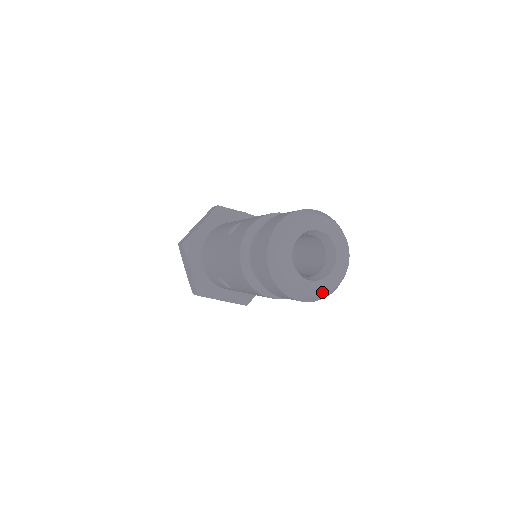
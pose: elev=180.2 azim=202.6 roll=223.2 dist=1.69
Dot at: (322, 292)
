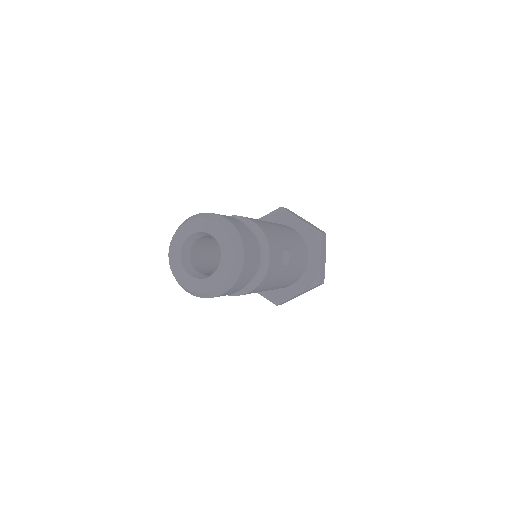
Dot at: (225, 276)
